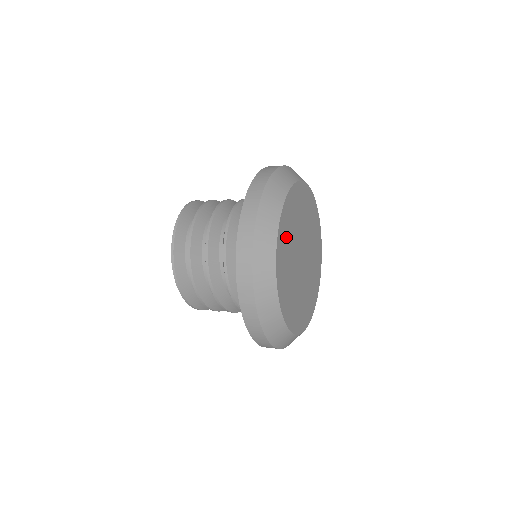
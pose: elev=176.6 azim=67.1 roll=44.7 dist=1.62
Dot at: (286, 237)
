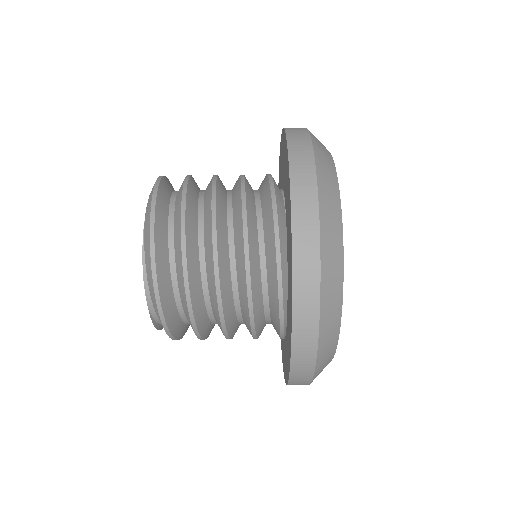
Dot at: occluded
